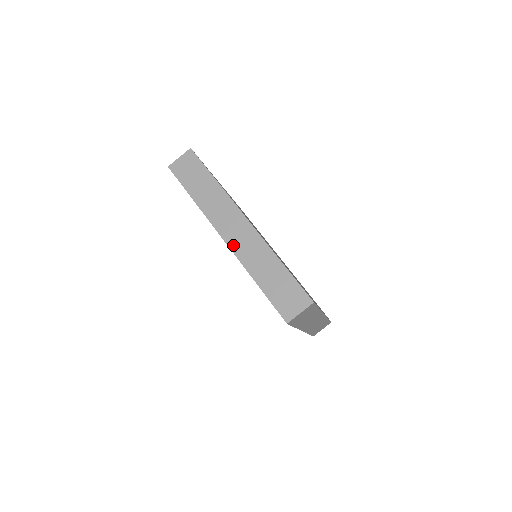
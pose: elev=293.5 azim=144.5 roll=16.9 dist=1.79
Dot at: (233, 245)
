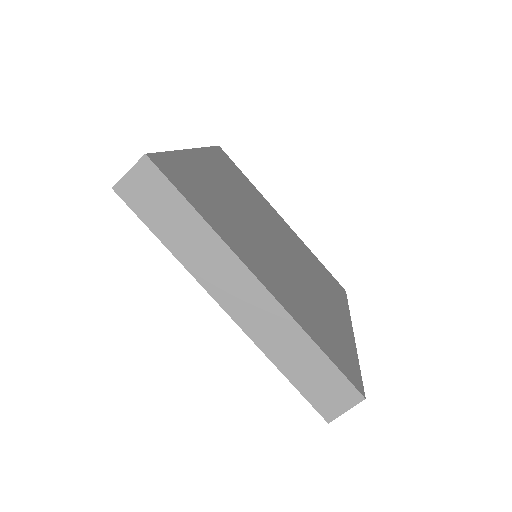
Dot at: occluded
